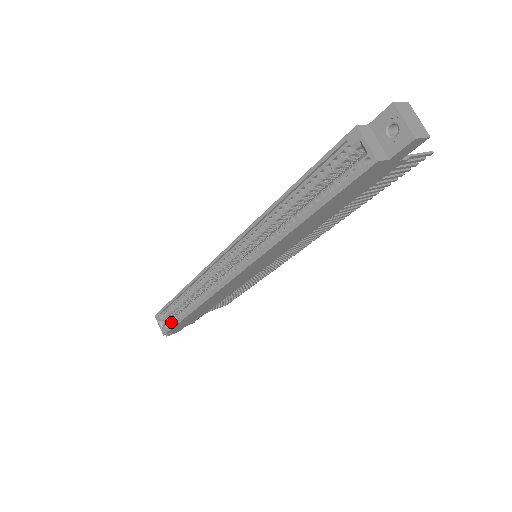
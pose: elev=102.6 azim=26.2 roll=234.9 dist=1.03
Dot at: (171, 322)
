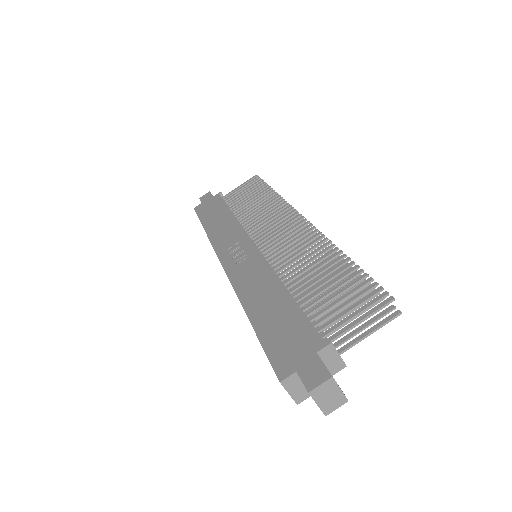
Dot at: occluded
